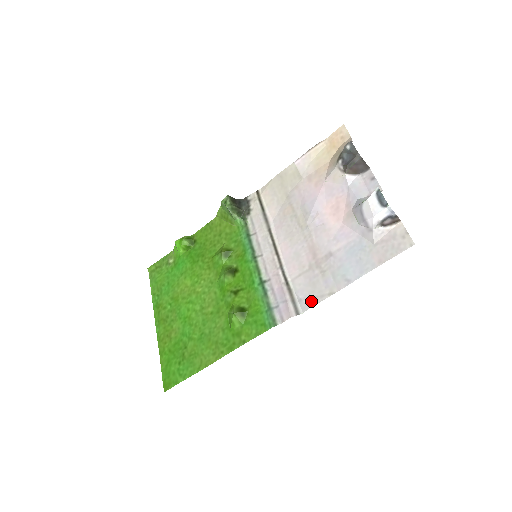
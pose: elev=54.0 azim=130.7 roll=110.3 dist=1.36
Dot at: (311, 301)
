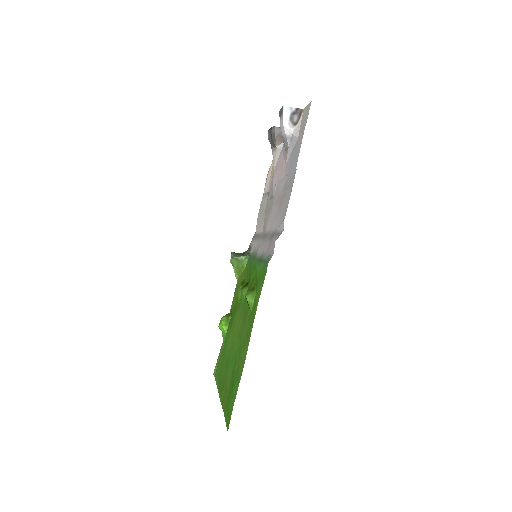
Dot at: (284, 216)
